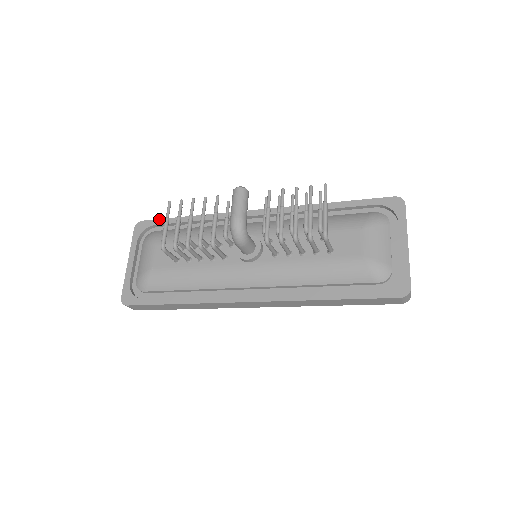
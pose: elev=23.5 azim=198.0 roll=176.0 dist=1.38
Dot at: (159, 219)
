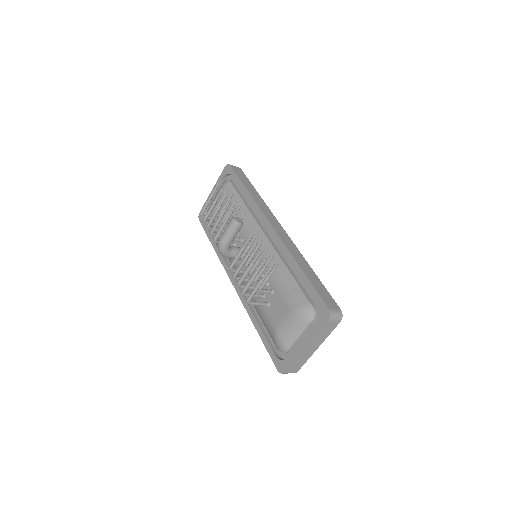
Dot at: (235, 173)
